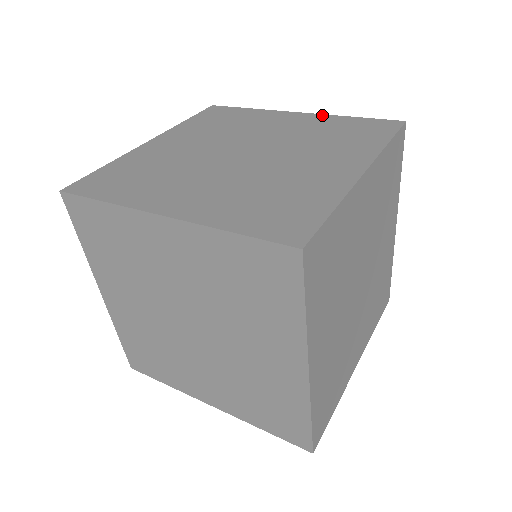
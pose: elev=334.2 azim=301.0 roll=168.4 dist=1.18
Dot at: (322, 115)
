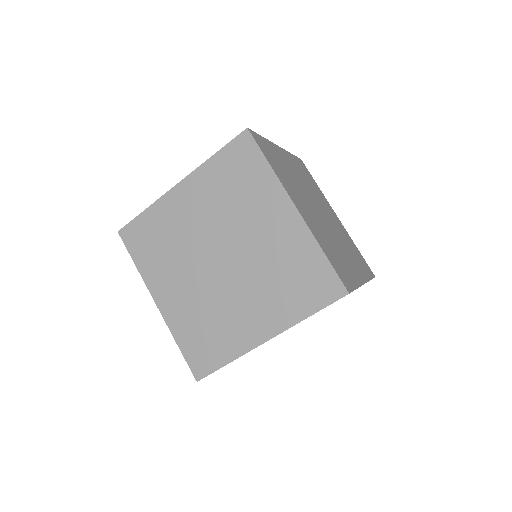
Dot at: (307, 230)
